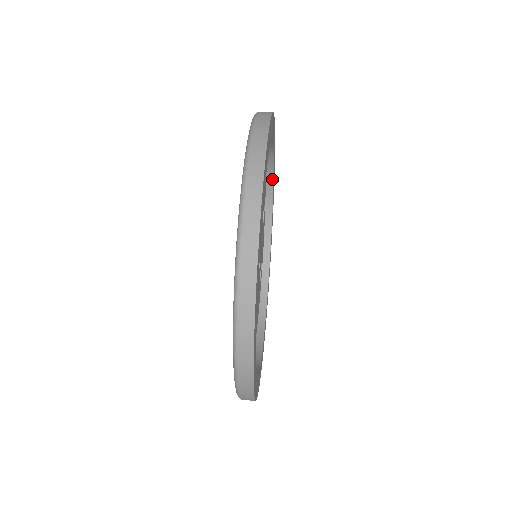
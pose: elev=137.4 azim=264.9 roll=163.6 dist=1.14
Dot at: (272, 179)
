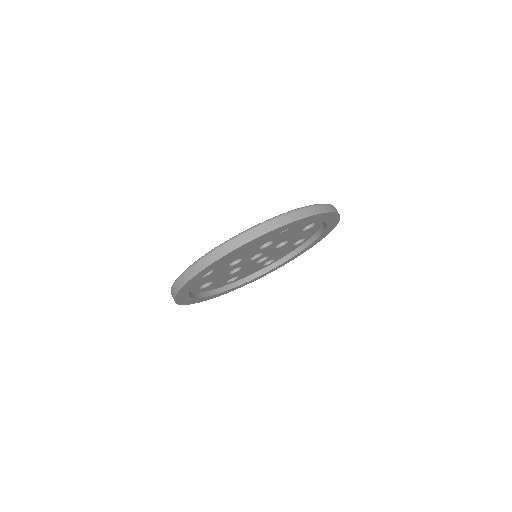
Dot at: (322, 232)
